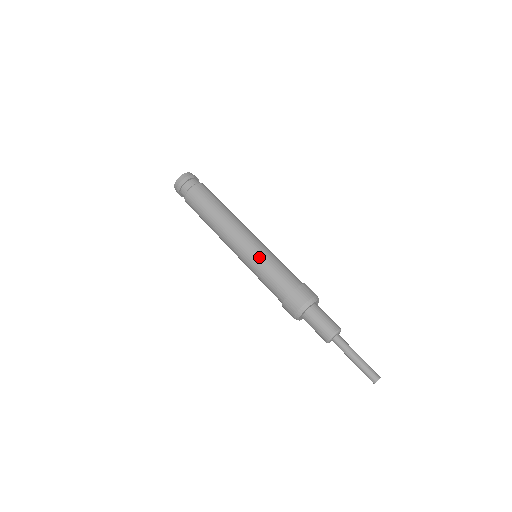
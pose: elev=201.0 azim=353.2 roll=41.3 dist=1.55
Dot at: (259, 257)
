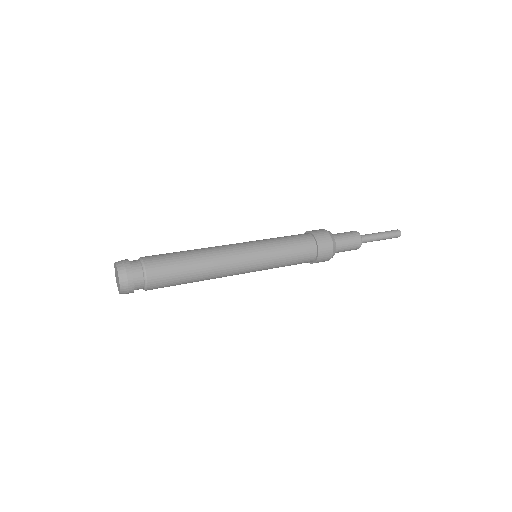
Dot at: (270, 264)
